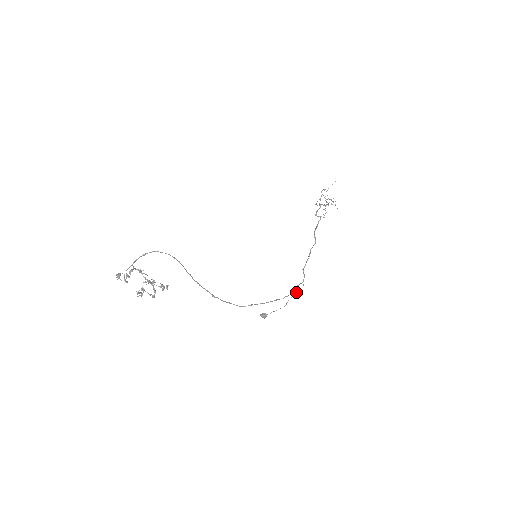
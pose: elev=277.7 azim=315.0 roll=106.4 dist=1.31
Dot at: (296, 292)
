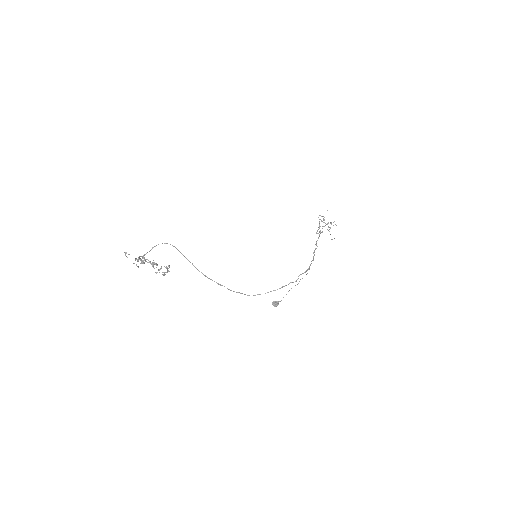
Dot at: (300, 279)
